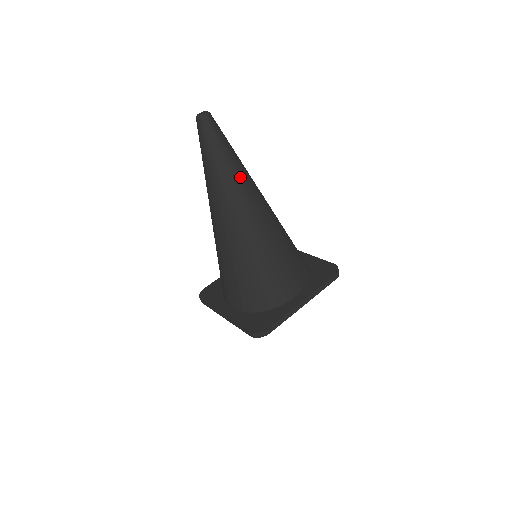
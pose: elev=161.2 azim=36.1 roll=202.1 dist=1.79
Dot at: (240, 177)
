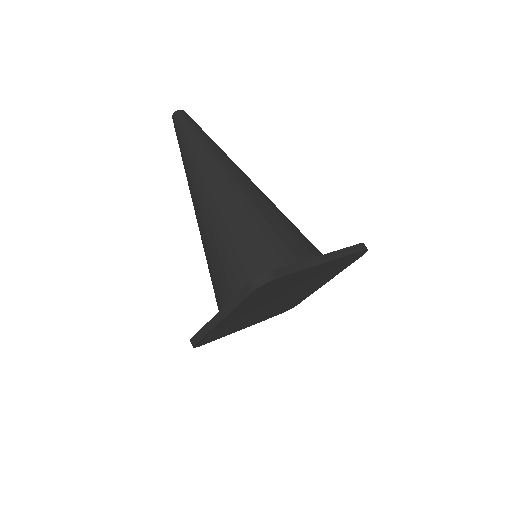
Dot at: (219, 151)
